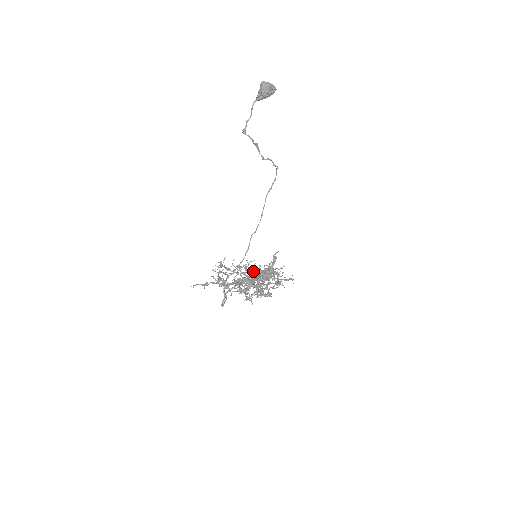
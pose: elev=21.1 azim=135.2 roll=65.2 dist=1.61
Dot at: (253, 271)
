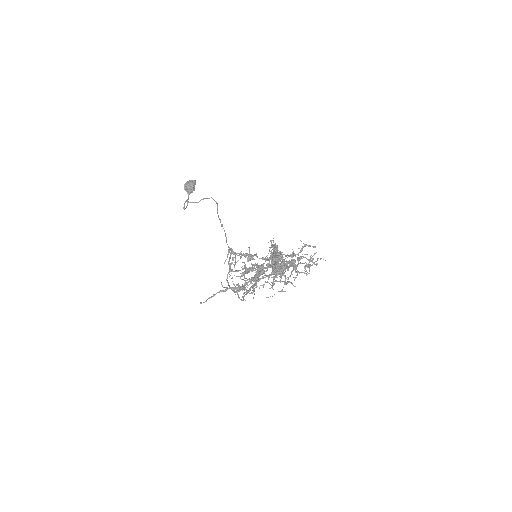
Dot at: occluded
